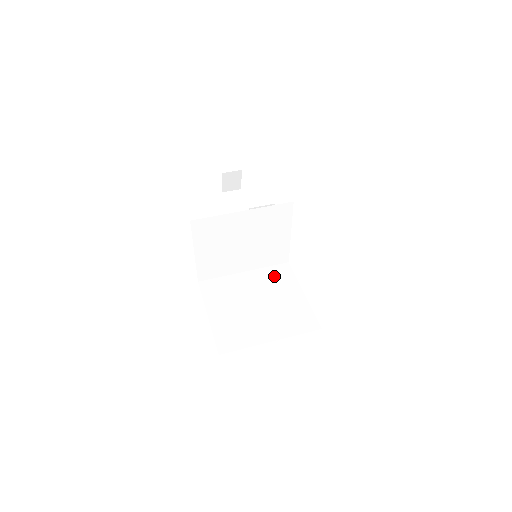
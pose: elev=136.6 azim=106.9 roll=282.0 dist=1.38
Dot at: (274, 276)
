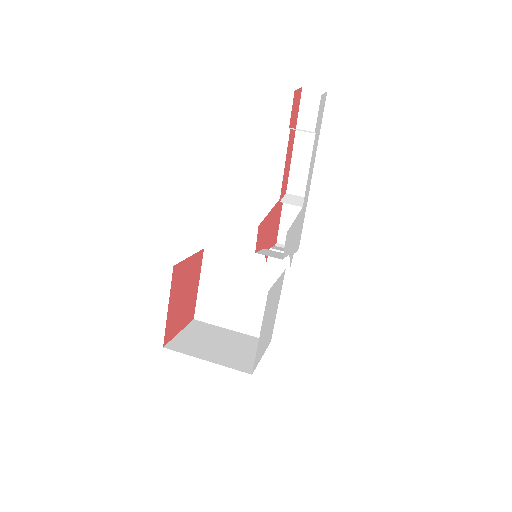
Dot at: (265, 277)
